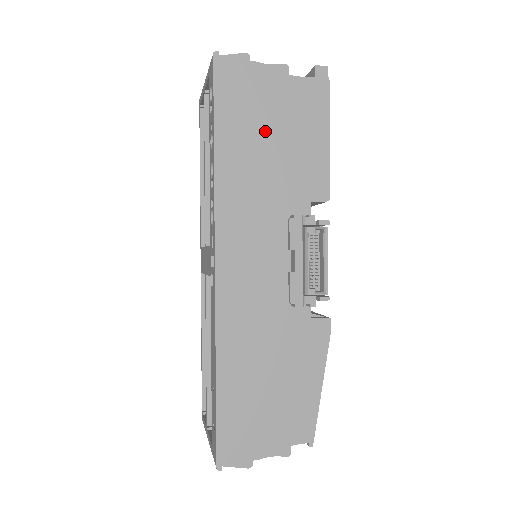
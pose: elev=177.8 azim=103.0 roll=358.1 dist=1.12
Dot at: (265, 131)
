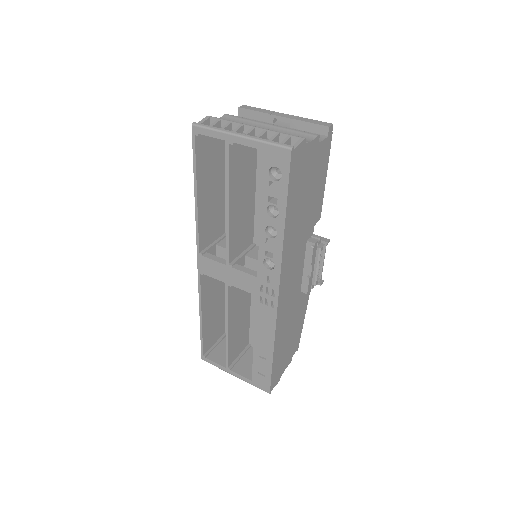
Dot at: (305, 193)
